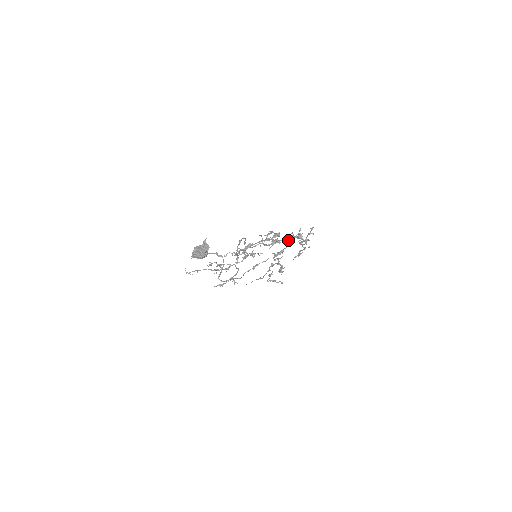
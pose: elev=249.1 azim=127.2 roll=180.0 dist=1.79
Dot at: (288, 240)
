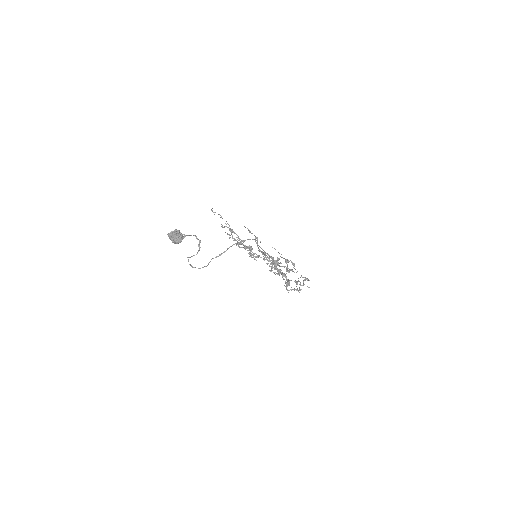
Dot at: (282, 274)
